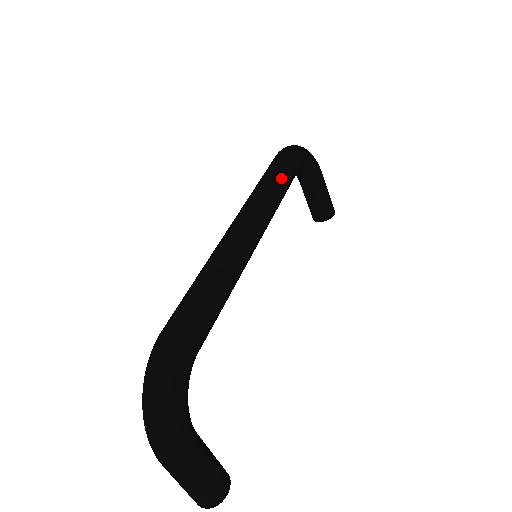
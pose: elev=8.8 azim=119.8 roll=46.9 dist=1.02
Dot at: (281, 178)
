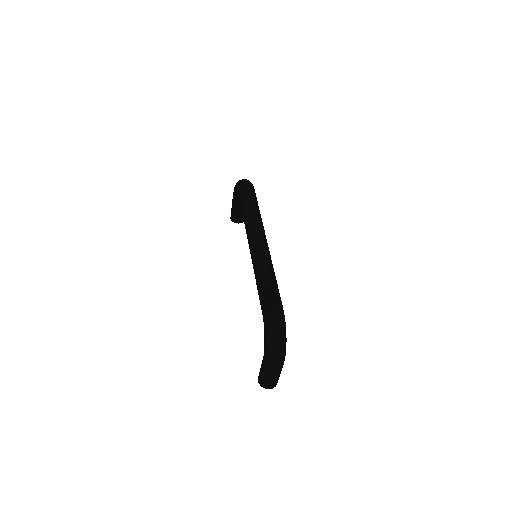
Dot at: occluded
